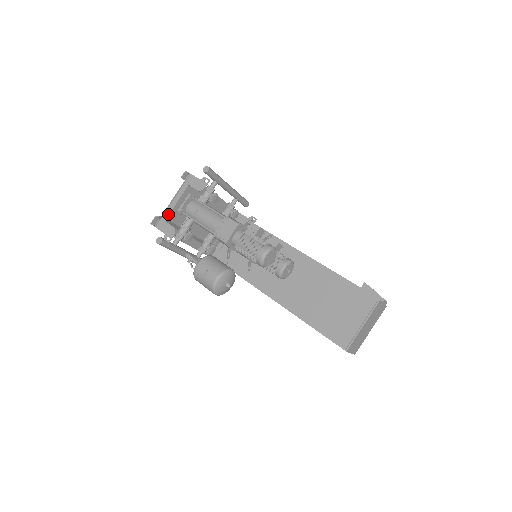
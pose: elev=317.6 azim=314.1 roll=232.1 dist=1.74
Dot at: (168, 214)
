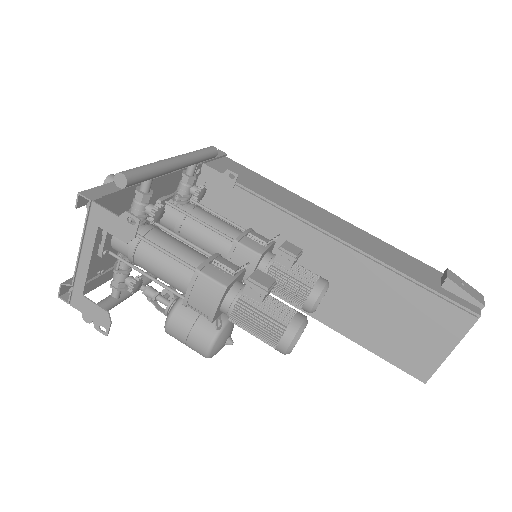
Dot at: (82, 284)
